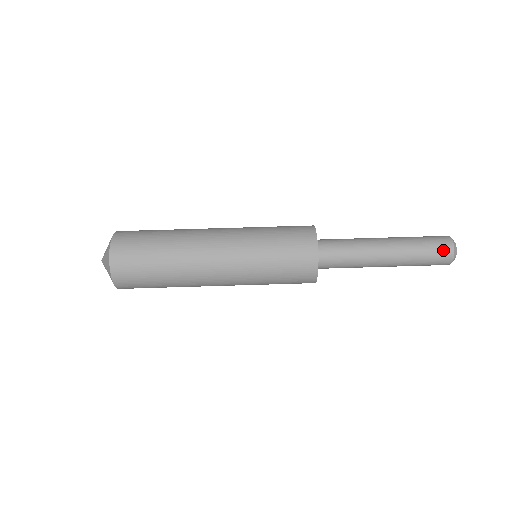
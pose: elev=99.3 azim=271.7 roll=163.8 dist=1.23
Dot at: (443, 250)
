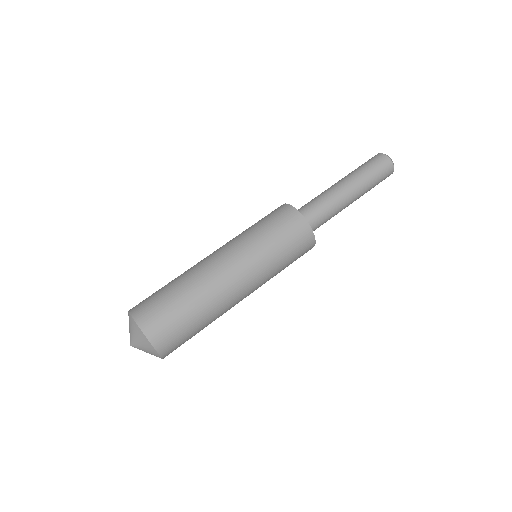
Dot at: (387, 170)
